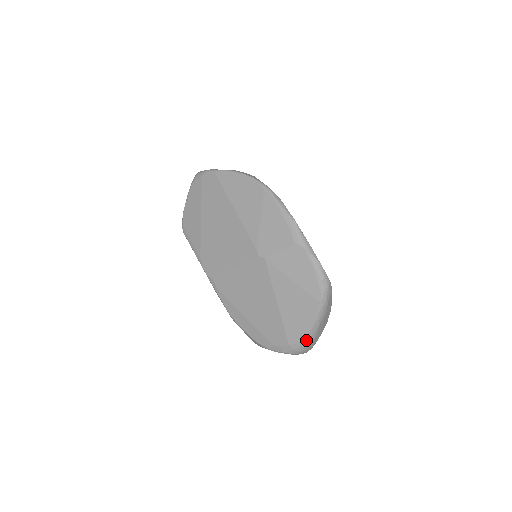
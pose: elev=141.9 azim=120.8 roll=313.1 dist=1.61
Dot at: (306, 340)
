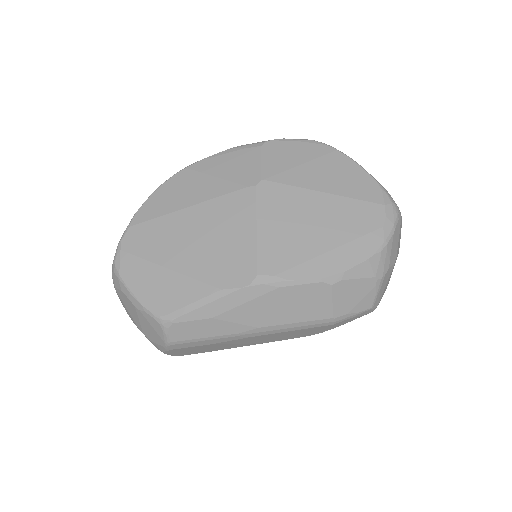
Dot at: (381, 186)
